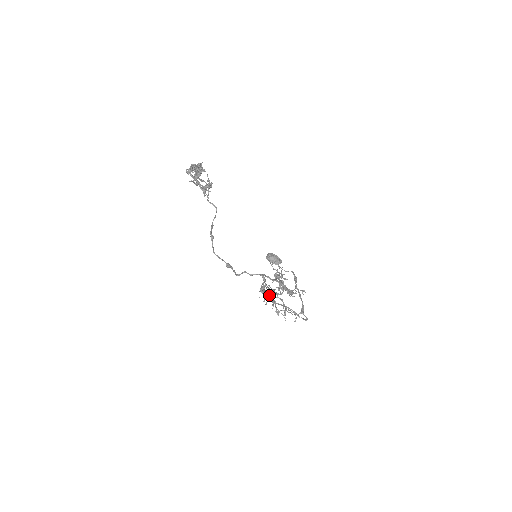
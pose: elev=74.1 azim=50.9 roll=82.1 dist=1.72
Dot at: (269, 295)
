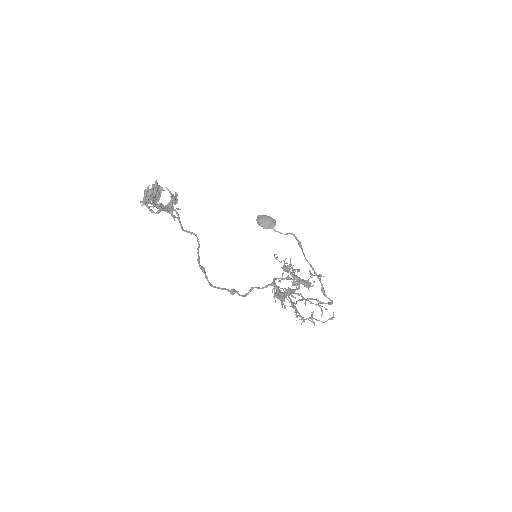
Dot at: occluded
